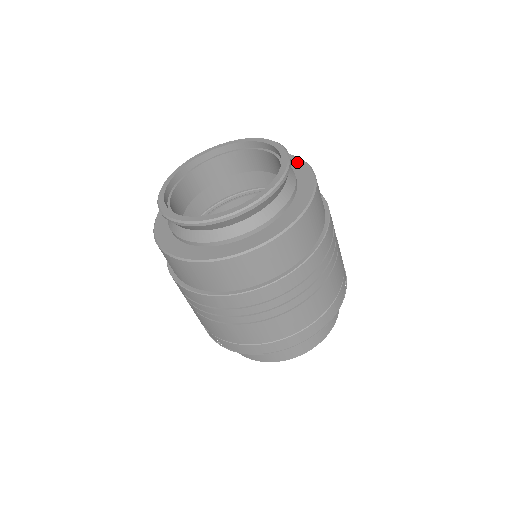
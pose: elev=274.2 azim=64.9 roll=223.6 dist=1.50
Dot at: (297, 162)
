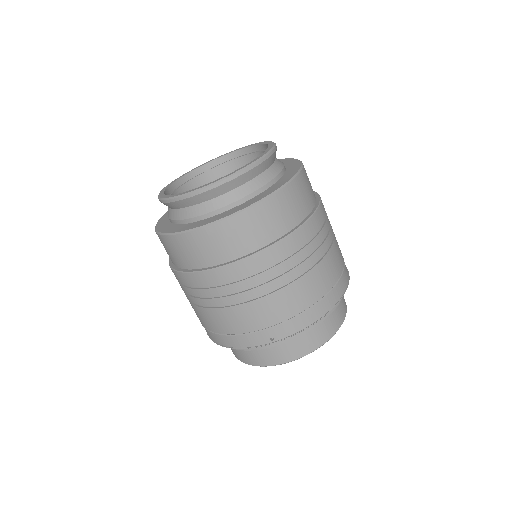
Dot at: occluded
